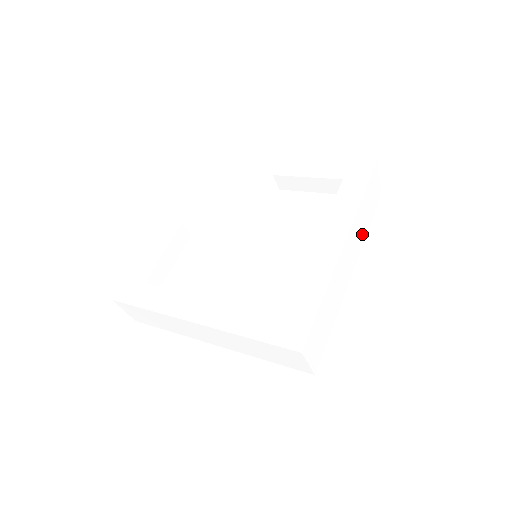
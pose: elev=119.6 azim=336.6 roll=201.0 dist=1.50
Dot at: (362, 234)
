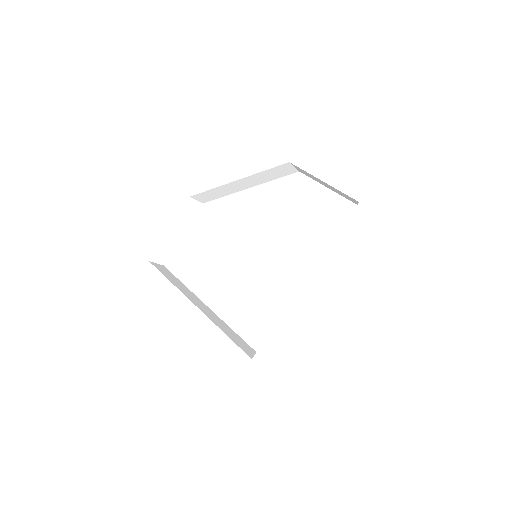
Dot at: (369, 267)
